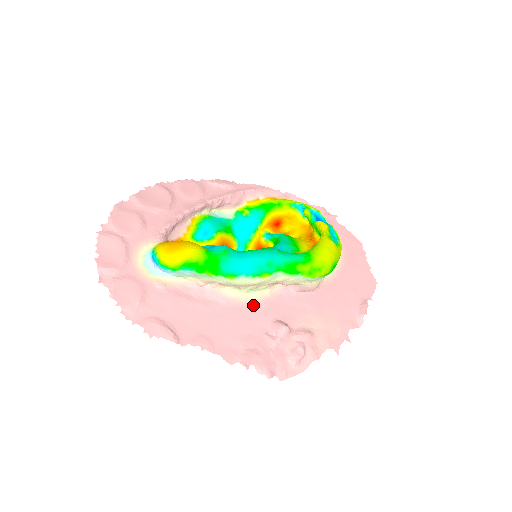
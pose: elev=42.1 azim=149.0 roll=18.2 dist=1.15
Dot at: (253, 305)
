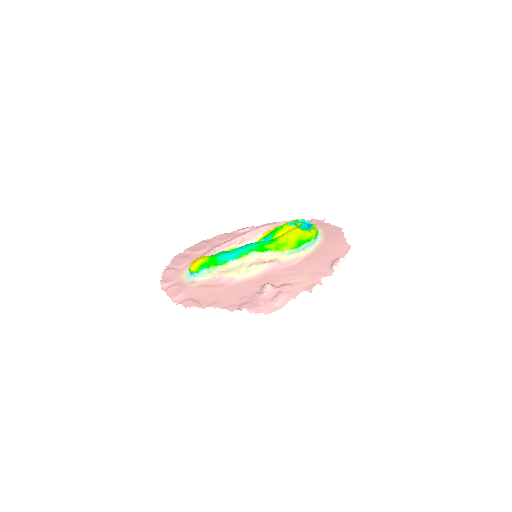
Dot at: (250, 280)
